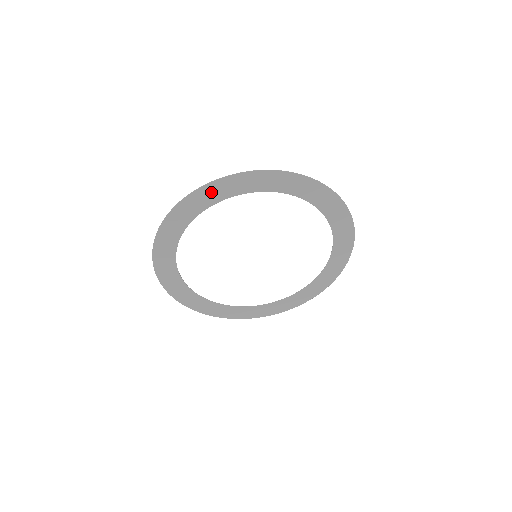
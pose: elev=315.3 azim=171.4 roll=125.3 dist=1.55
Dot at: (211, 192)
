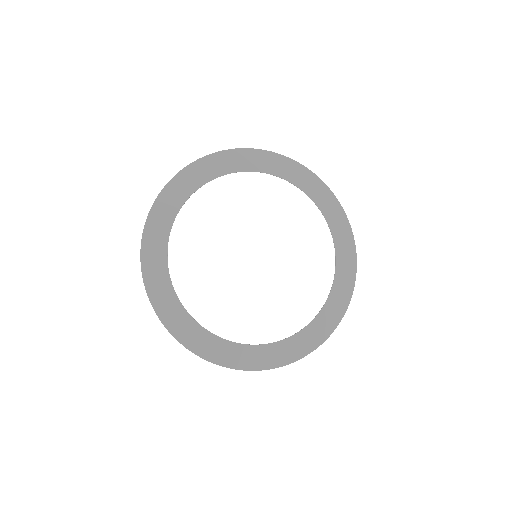
Dot at: (214, 164)
